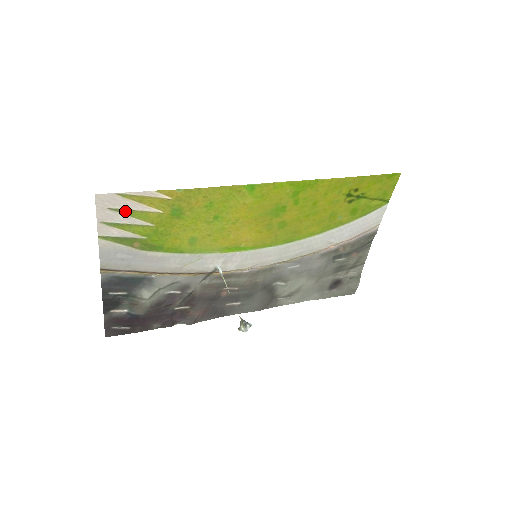
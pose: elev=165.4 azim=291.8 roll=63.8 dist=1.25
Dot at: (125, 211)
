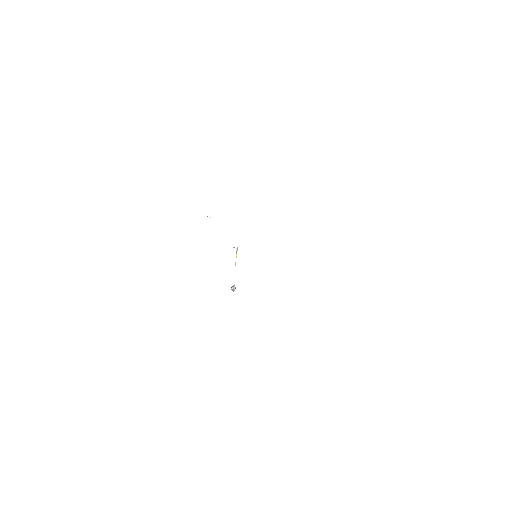
Dot at: occluded
